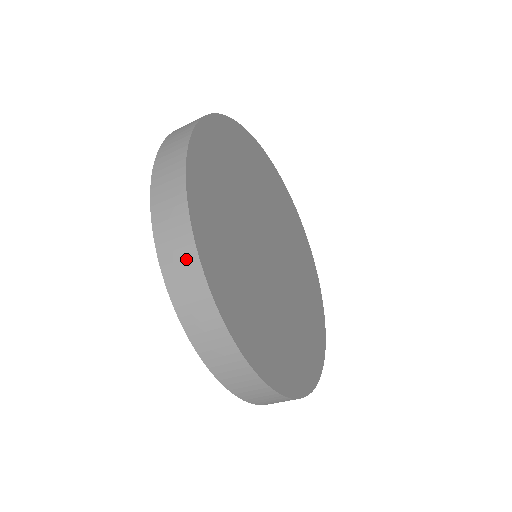
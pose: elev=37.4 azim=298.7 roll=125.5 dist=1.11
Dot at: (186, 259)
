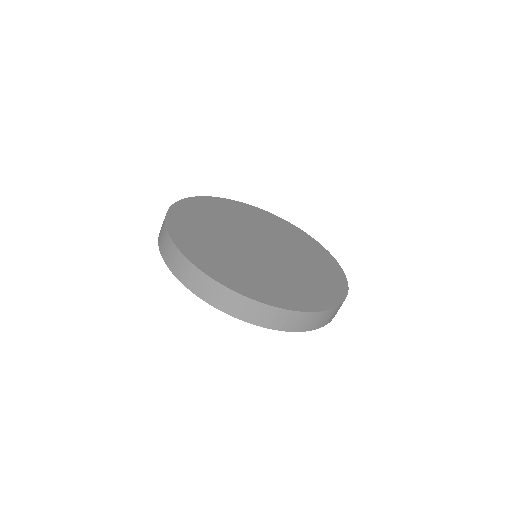
Dot at: (191, 272)
